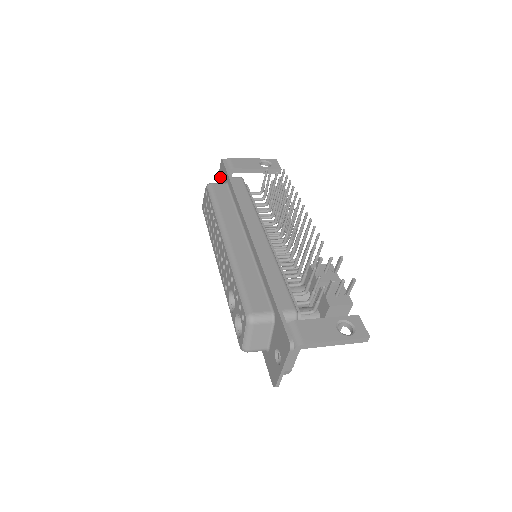
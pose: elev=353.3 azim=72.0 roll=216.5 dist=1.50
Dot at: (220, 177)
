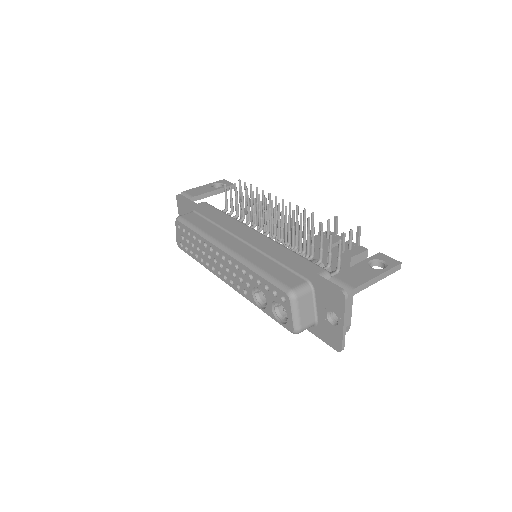
Dot at: (181, 212)
